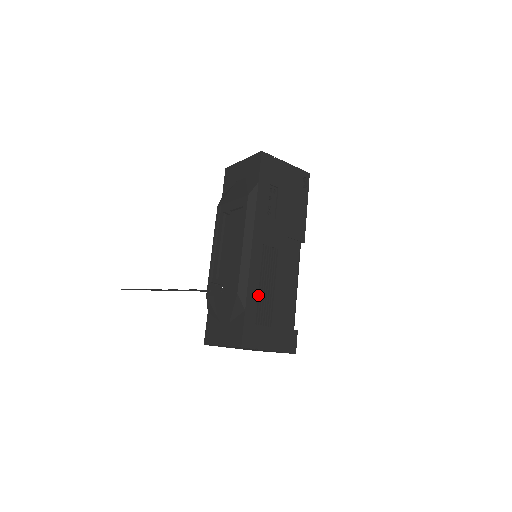
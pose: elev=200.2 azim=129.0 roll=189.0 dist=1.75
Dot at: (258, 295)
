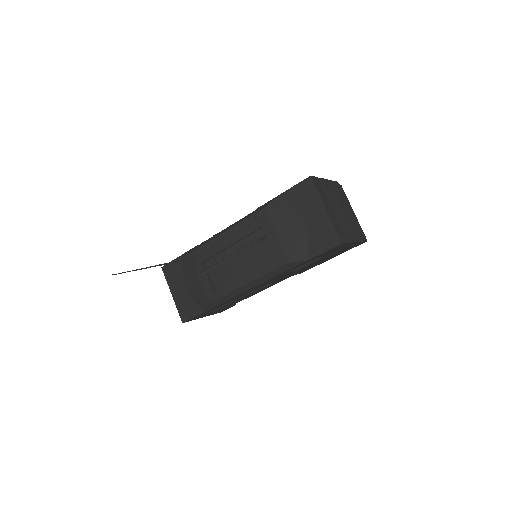
Dot at: occluded
